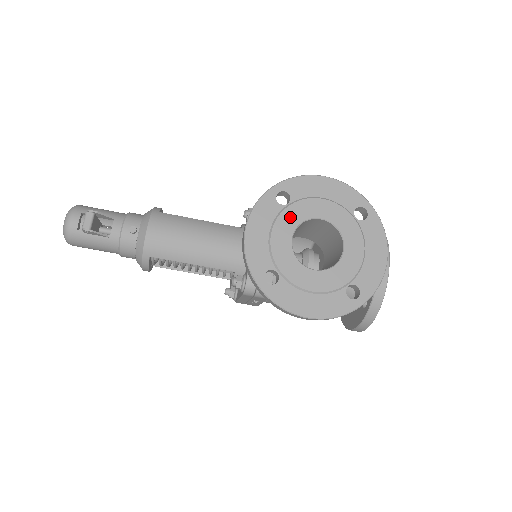
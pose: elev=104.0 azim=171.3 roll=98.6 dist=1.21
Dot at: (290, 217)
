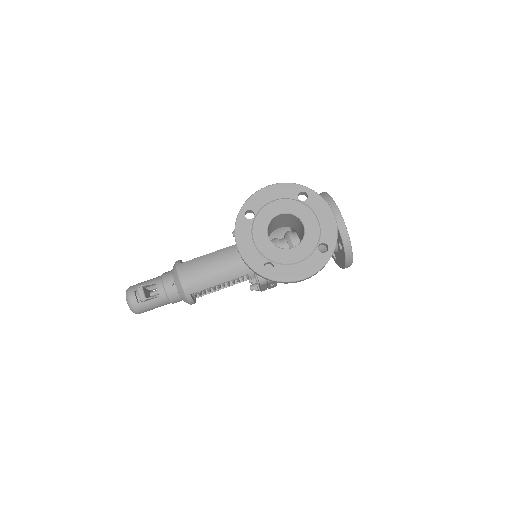
Dot at: (260, 224)
